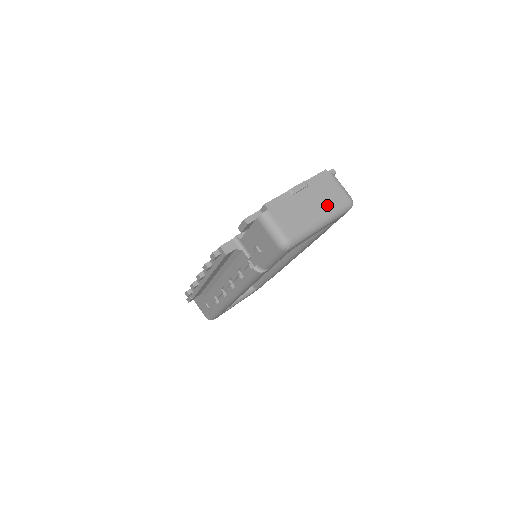
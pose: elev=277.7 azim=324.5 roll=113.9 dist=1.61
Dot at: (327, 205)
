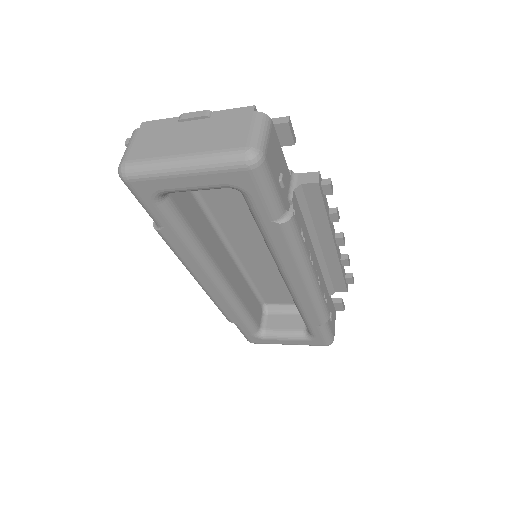
Dot at: (207, 145)
